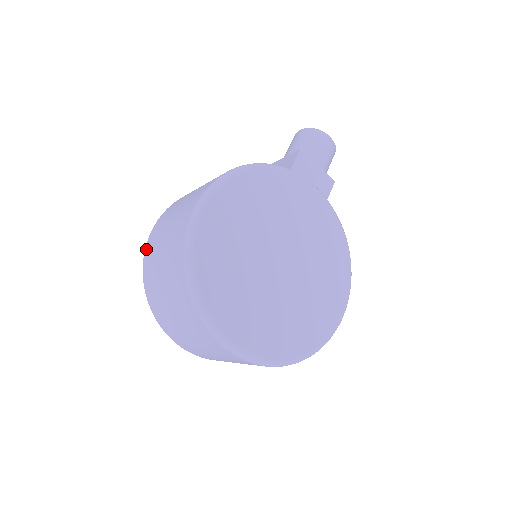
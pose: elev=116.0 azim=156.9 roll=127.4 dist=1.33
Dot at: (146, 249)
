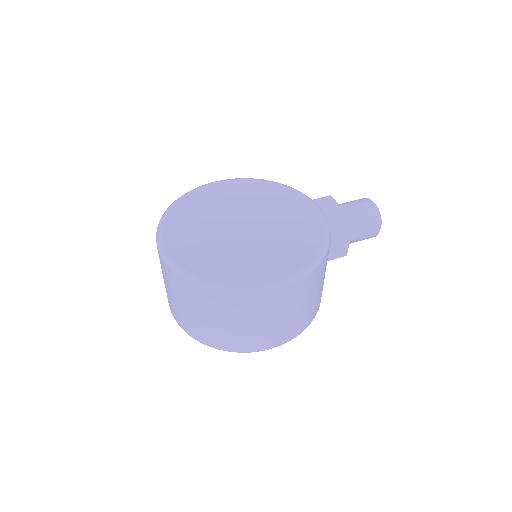
Dot at: occluded
